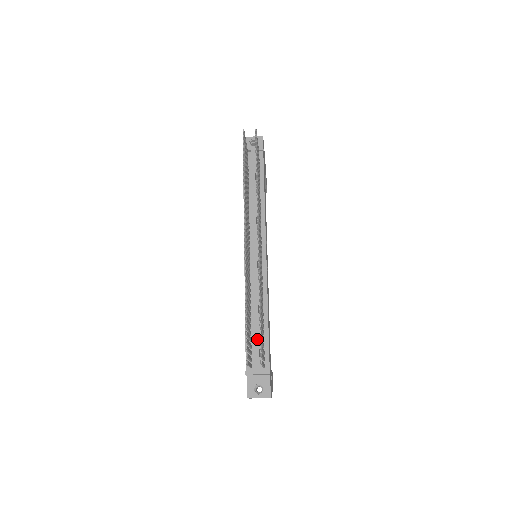
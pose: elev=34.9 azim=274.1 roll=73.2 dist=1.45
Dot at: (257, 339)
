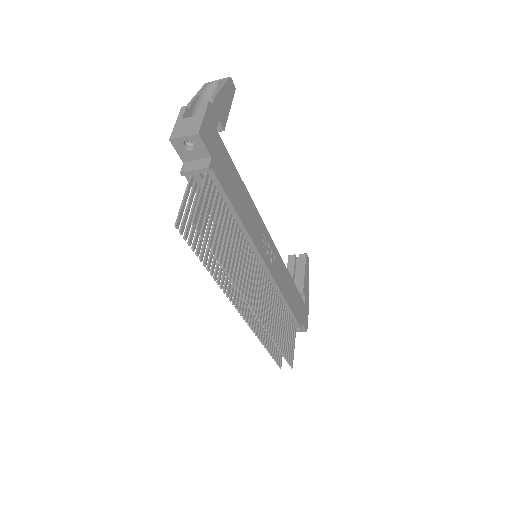
Dot at: occluded
